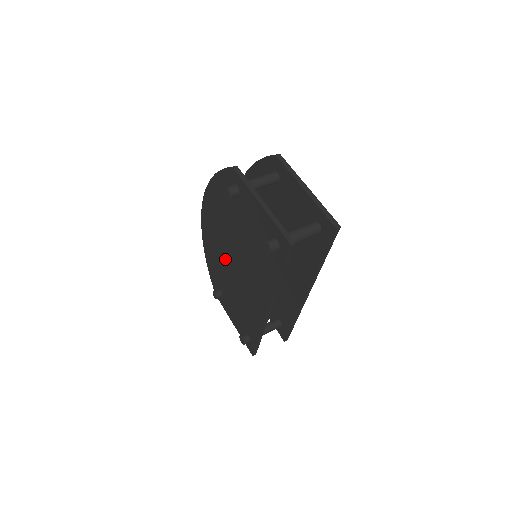
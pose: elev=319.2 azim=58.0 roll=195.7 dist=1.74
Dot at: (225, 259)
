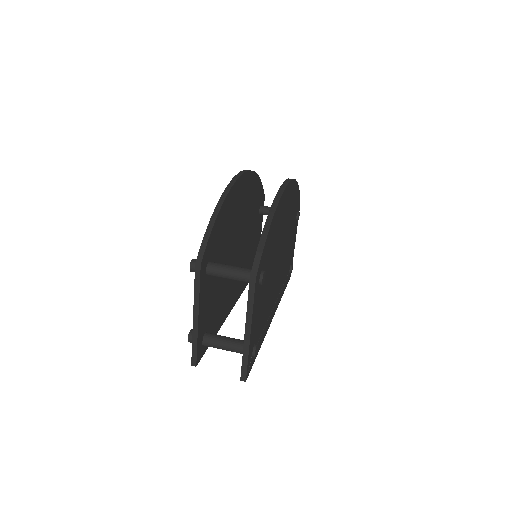
Dot at: occluded
